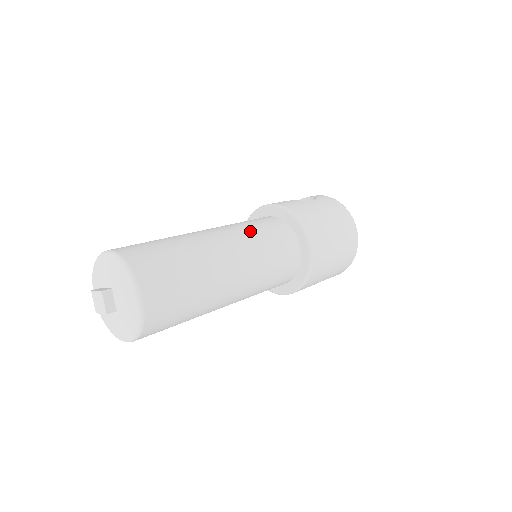
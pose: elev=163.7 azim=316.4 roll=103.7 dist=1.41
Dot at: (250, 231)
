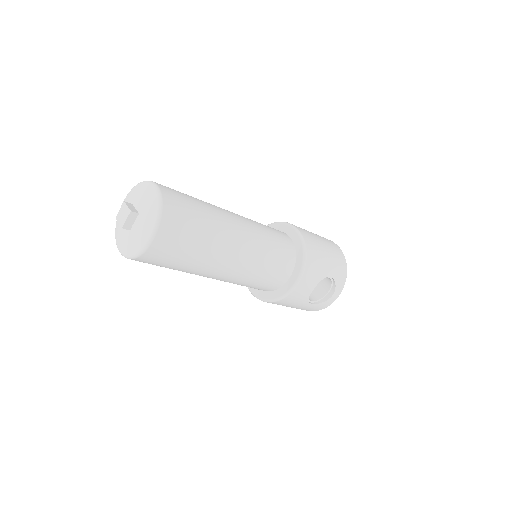
Dot at: occluded
